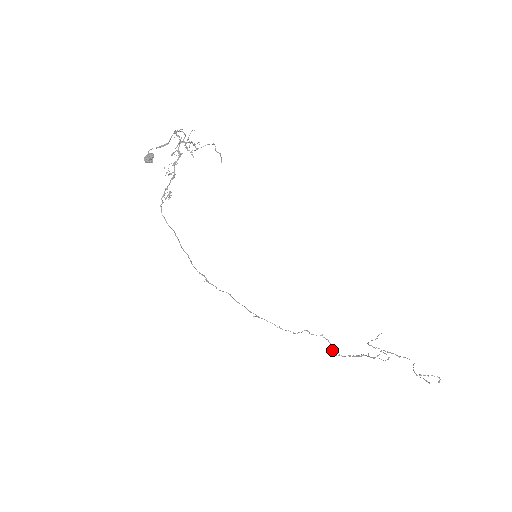
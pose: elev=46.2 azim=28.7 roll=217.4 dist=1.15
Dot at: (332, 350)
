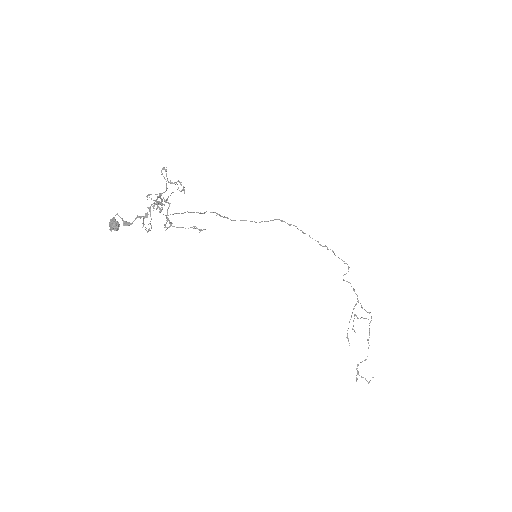
Dot at: (345, 274)
